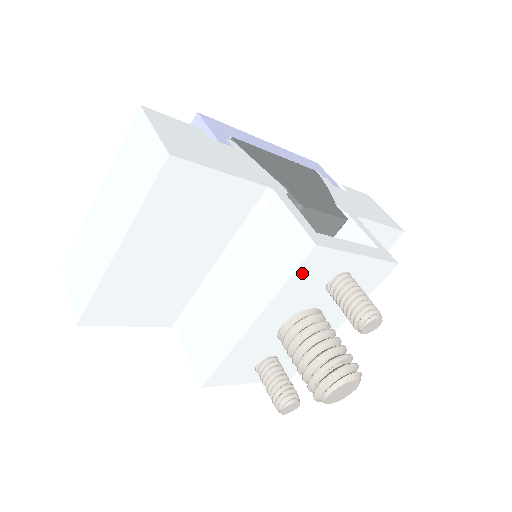
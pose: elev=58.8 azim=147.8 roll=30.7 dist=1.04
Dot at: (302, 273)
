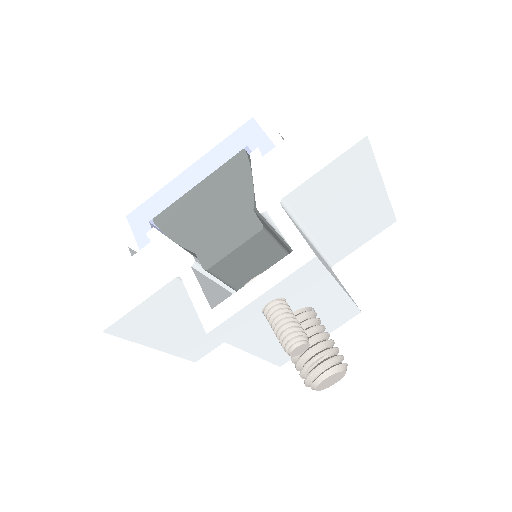
Dot at: (229, 335)
